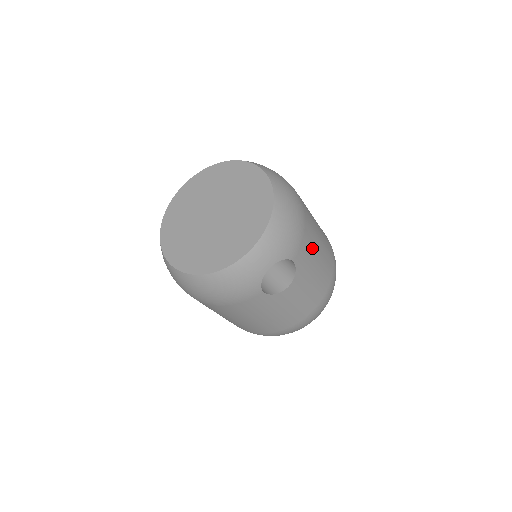
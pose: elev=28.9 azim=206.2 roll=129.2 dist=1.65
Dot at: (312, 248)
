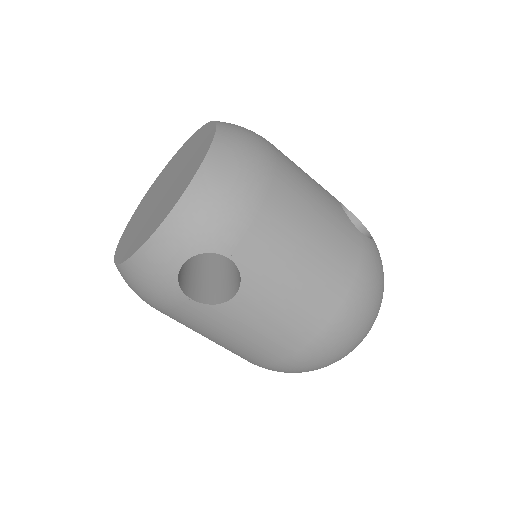
Dot at: (281, 243)
